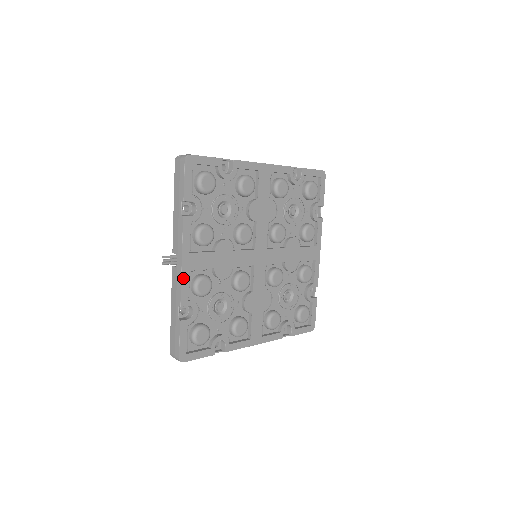
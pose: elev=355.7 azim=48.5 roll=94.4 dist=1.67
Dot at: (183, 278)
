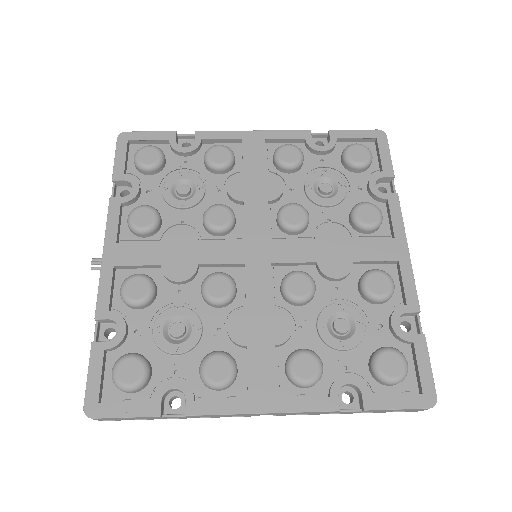
Dot at: (103, 277)
